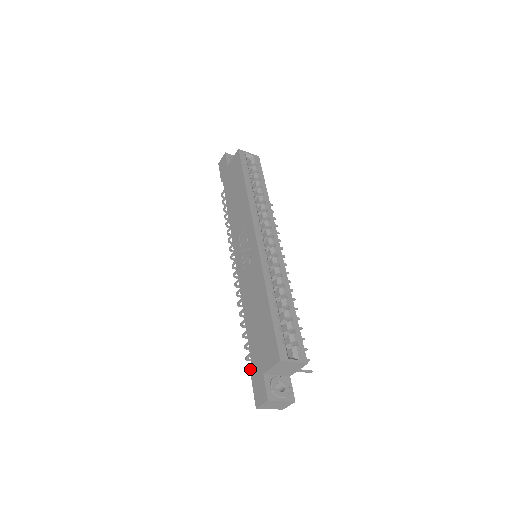
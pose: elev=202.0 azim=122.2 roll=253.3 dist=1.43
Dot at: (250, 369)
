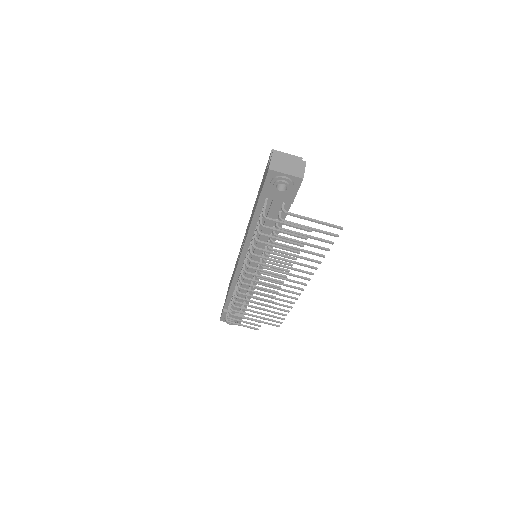
Dot at: (264, 211)
